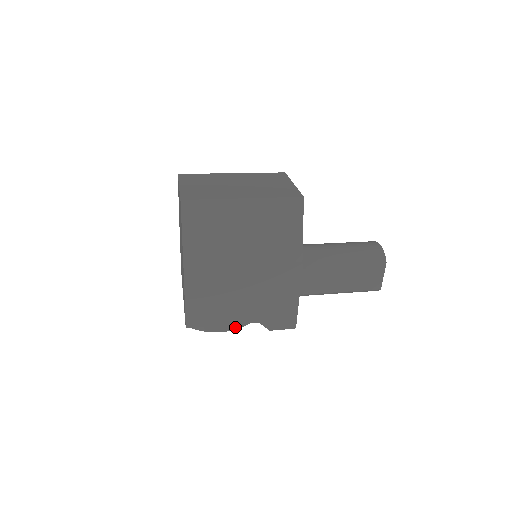
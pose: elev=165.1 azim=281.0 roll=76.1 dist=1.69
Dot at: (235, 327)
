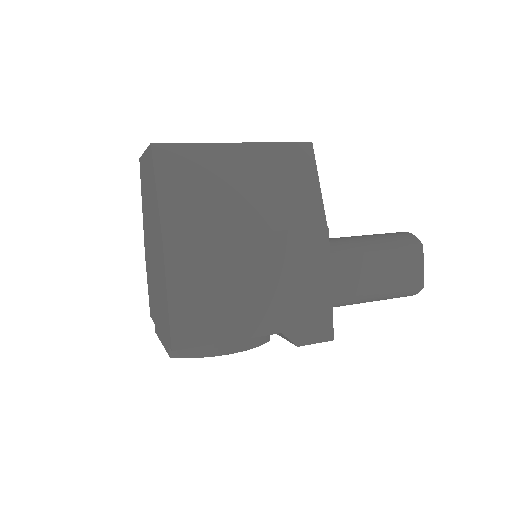
Dot at: (247, 345)
